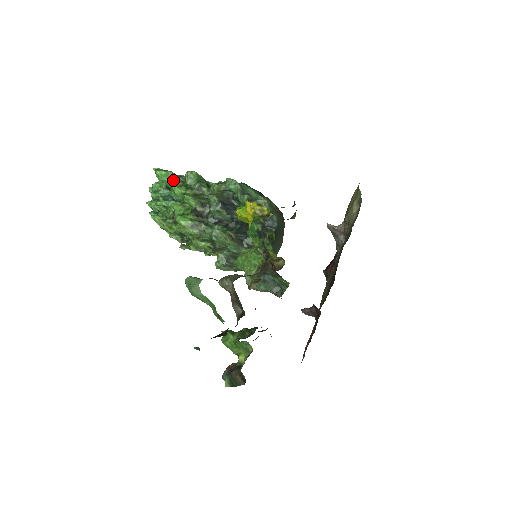
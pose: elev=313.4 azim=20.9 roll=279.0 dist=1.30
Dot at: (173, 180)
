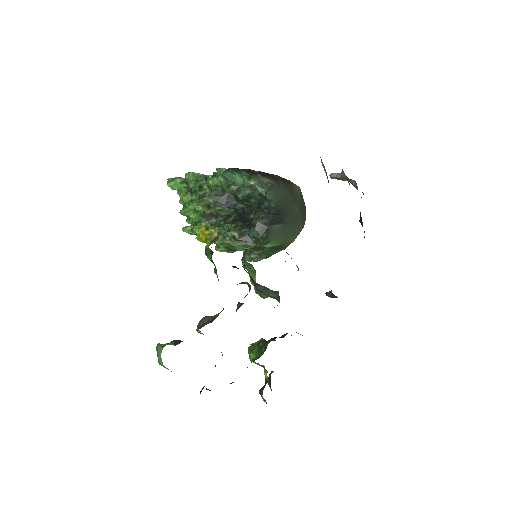
Dot at: (180, 188)
